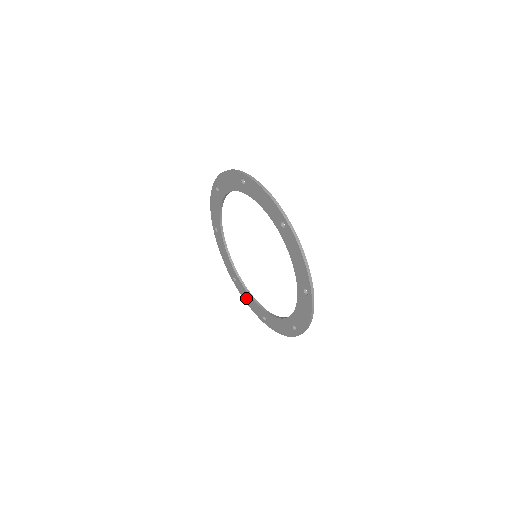
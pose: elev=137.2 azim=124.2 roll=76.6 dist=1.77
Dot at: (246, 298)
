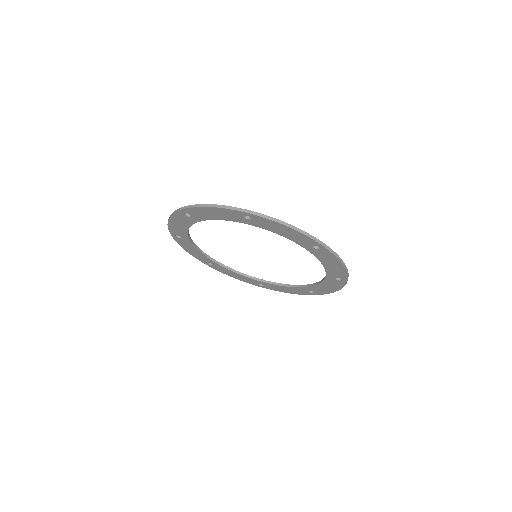
Dot at: (188, 249)
